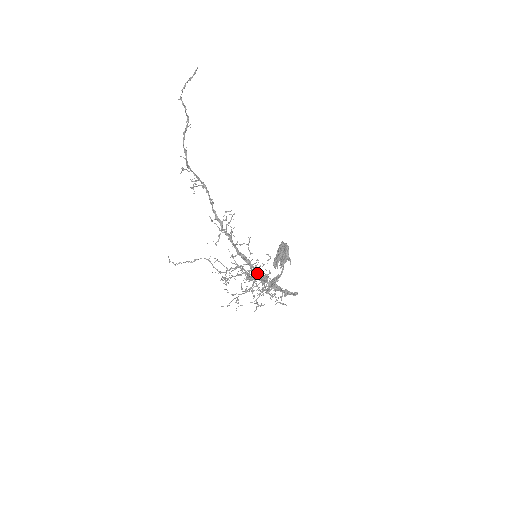
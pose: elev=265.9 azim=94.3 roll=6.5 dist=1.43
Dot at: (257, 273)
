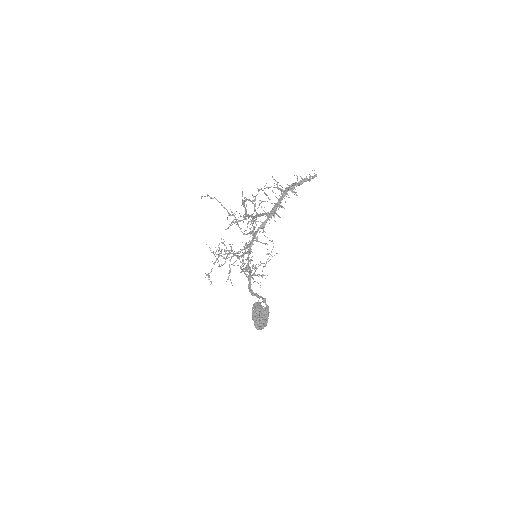
Dot at: (281, 189)
